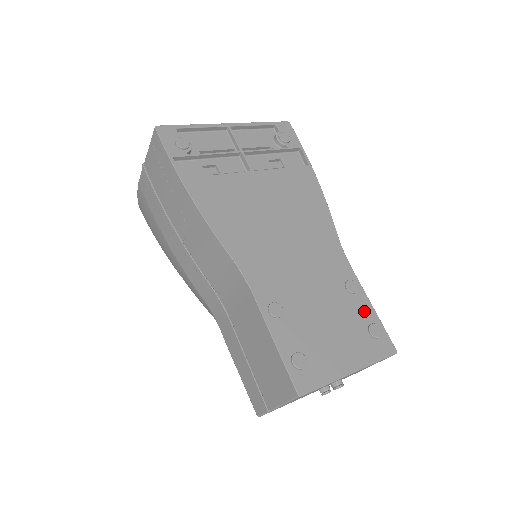
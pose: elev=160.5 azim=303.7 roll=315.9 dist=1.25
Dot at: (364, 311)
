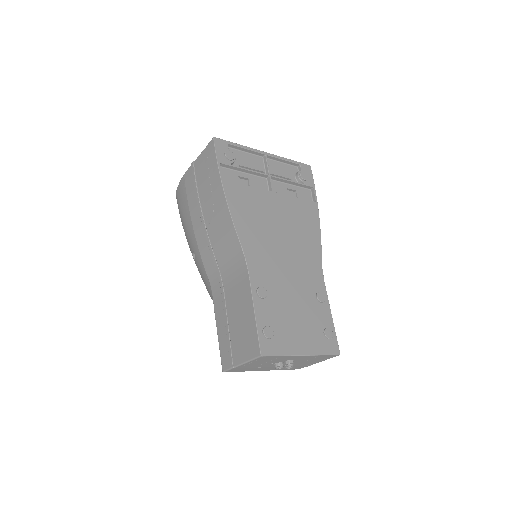
Dot at: (325, 317)
